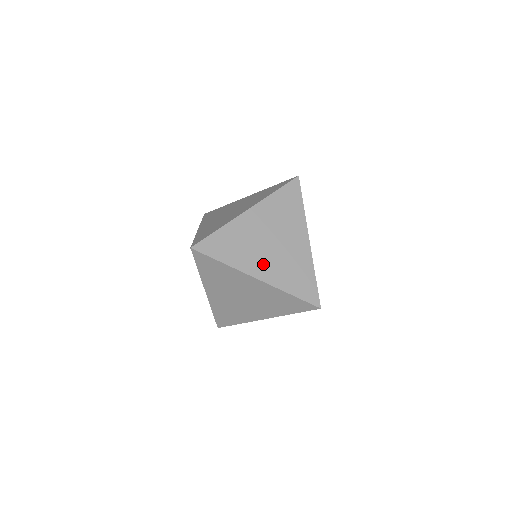
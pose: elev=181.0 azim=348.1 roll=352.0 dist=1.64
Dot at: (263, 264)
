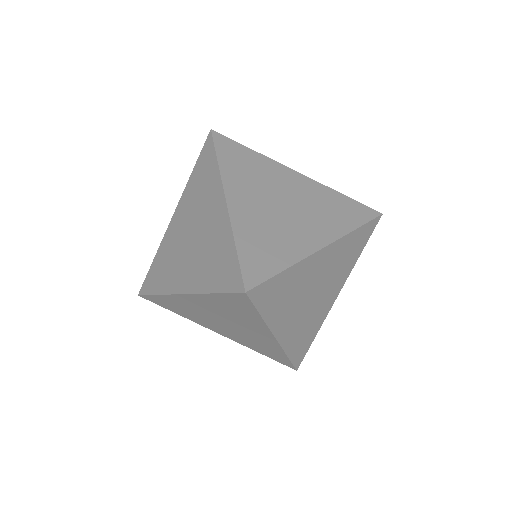
Dot at: (186, 271)
